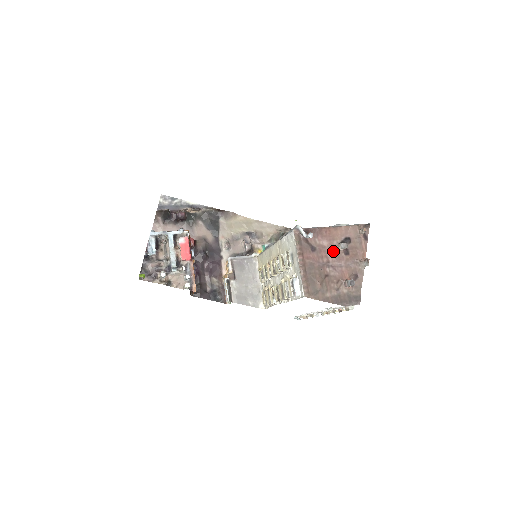
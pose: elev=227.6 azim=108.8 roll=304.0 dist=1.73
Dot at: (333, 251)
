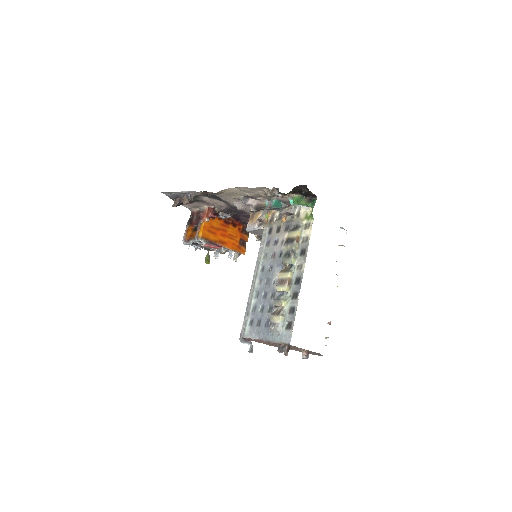
Dot at: occluded
